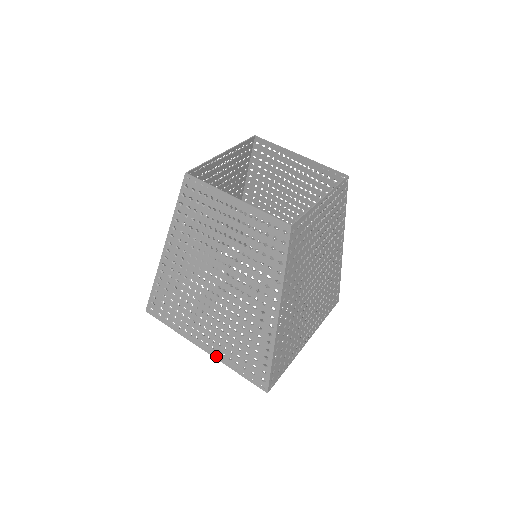
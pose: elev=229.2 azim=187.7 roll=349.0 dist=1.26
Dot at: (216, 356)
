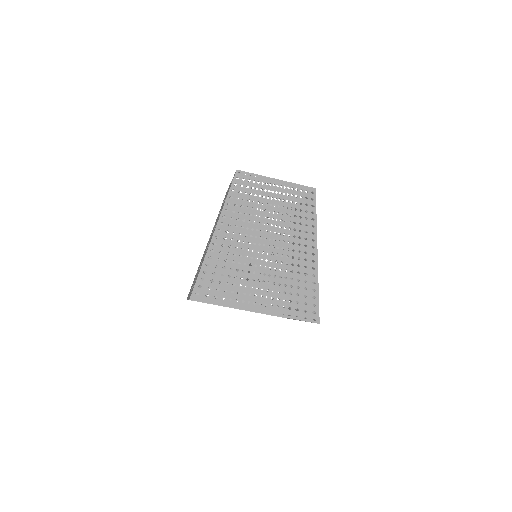
Dot at: (270, 312)
